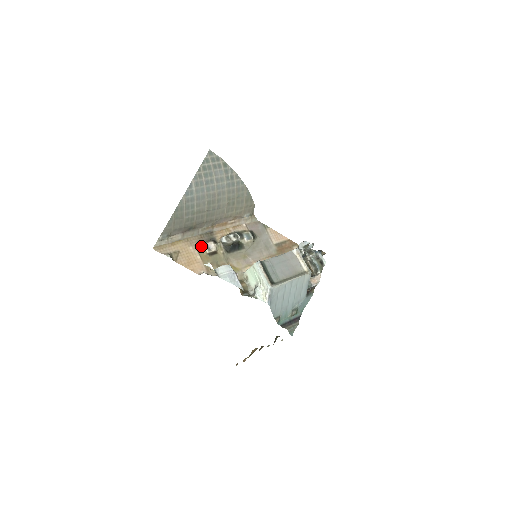
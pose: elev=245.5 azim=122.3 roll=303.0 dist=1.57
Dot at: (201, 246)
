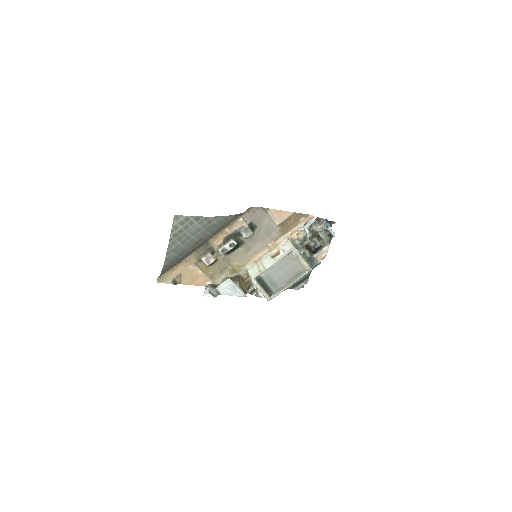
Dot at: (200, 261)
